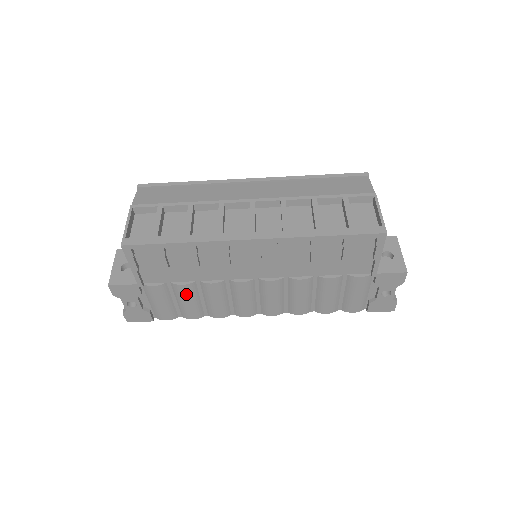
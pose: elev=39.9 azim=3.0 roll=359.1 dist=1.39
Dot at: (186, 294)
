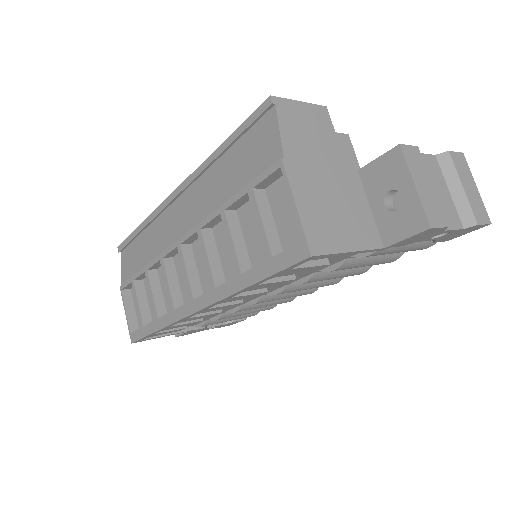
Dot at: occluded
